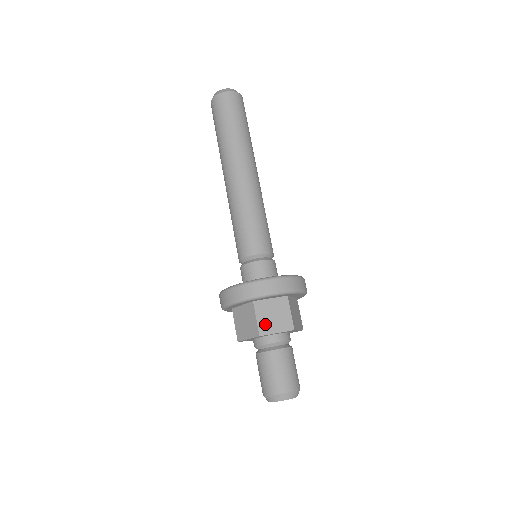
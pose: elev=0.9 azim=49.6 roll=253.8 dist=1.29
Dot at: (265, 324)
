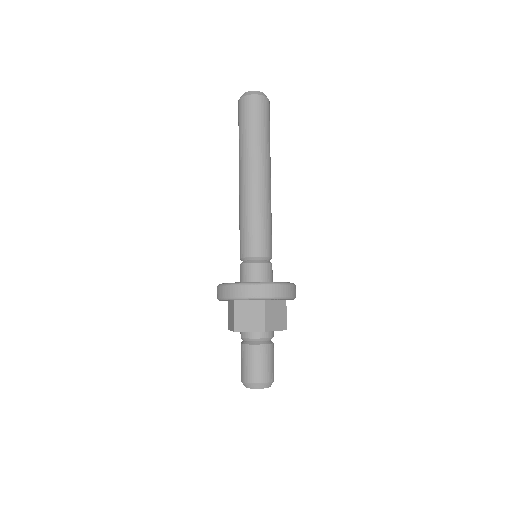
Dot at: (240, 322)
